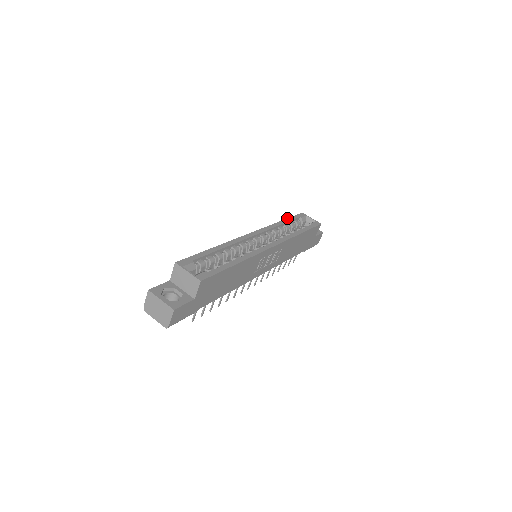
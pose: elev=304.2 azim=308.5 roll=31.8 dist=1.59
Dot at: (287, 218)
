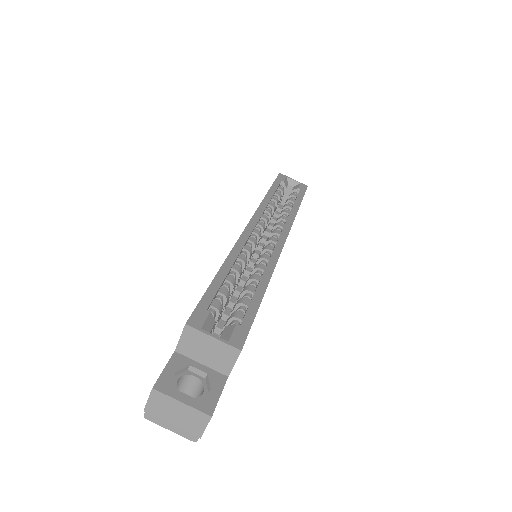
Dot at: (271, 186)
